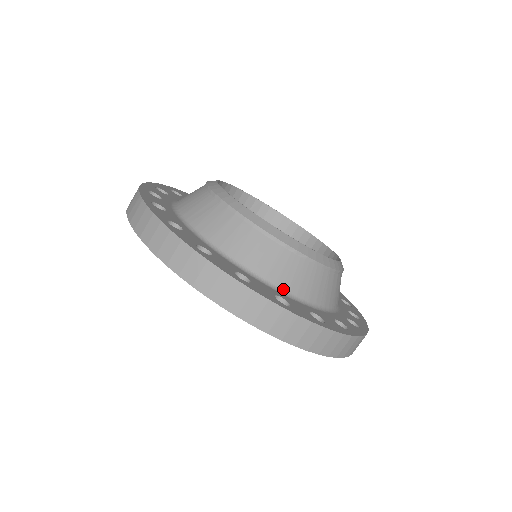
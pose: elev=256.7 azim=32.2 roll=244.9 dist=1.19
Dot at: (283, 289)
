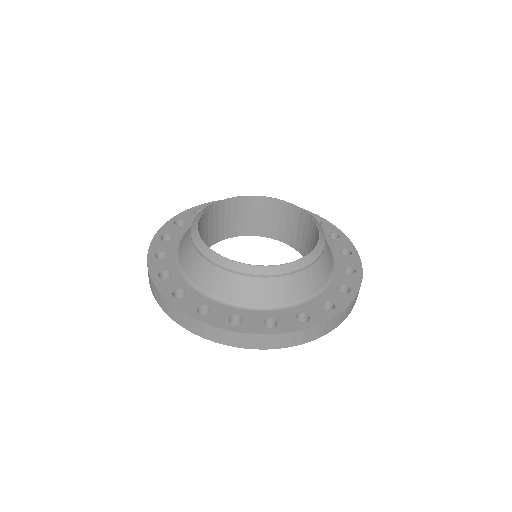
Dot at: (218, 297)
